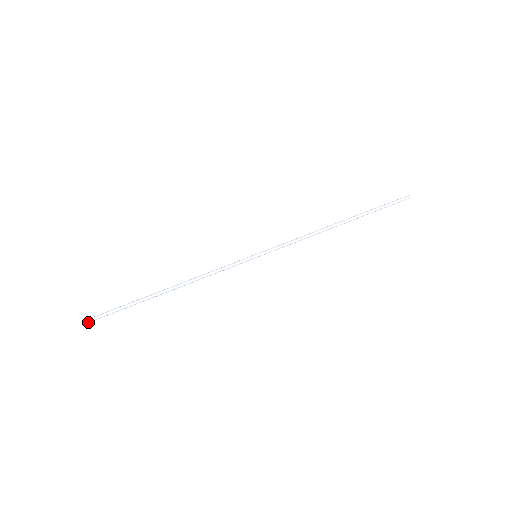
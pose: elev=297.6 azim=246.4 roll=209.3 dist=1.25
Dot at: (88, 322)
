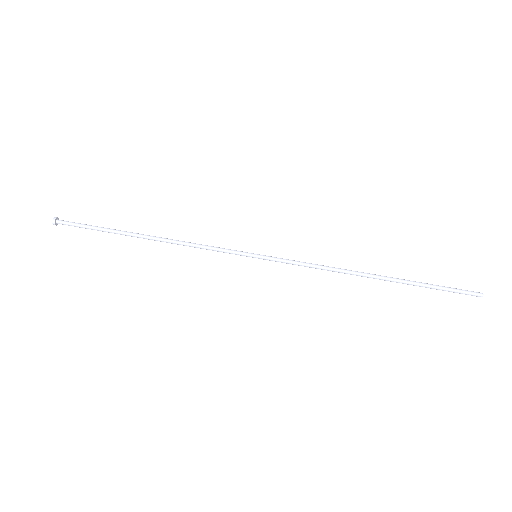
Dot at: (57, 222)
